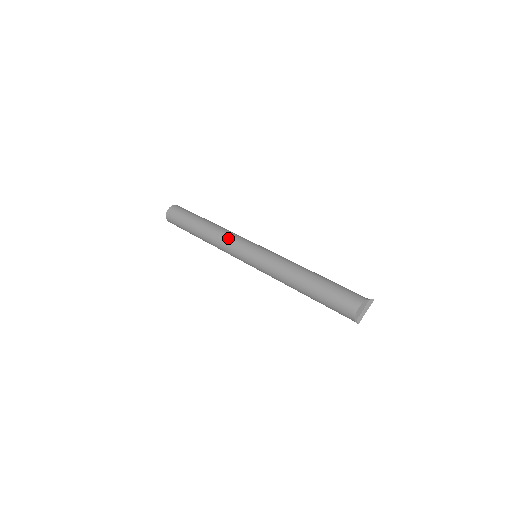
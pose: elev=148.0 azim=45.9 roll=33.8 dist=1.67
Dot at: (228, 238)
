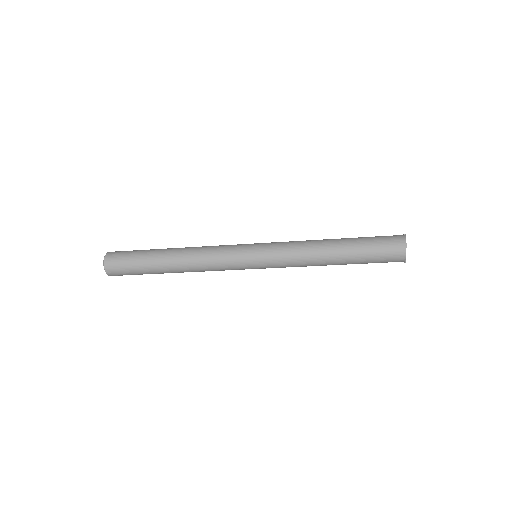
Dot at: (215, 252)
